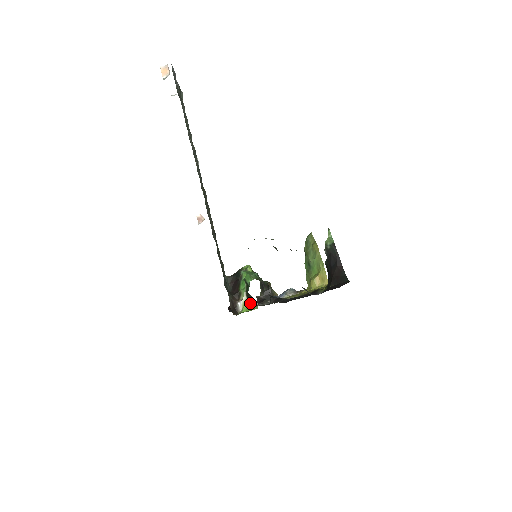
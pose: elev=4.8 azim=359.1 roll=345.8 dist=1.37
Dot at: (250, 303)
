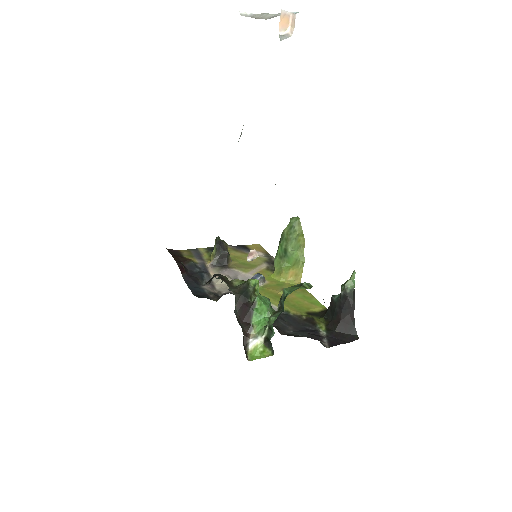
Dot at: (265, 346)
